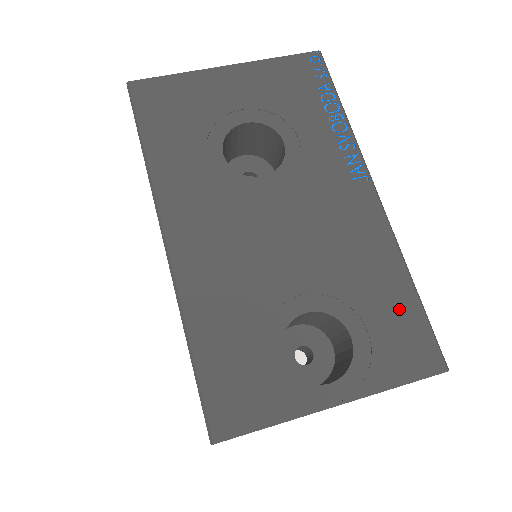
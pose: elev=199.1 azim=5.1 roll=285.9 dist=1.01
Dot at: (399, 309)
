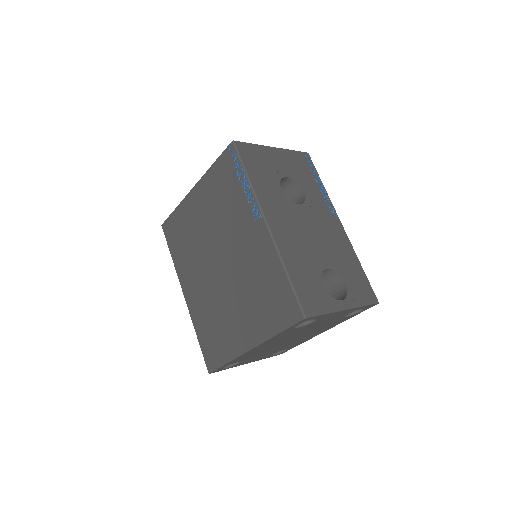
Dot at: (359, 275)
